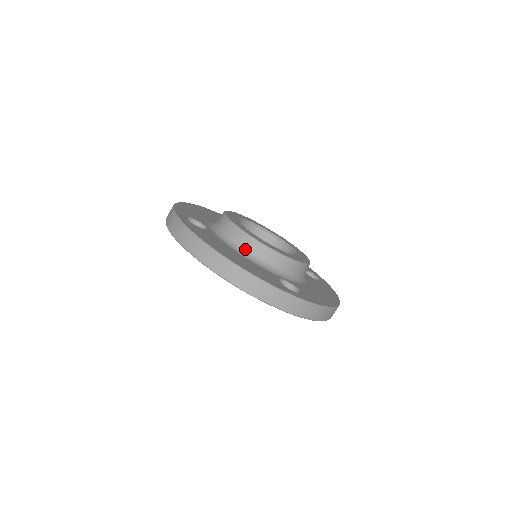
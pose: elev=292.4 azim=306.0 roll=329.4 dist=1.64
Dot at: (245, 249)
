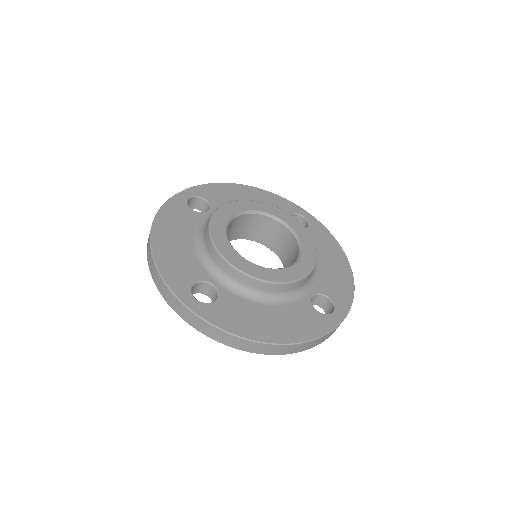
Dot at: (203, 240)
